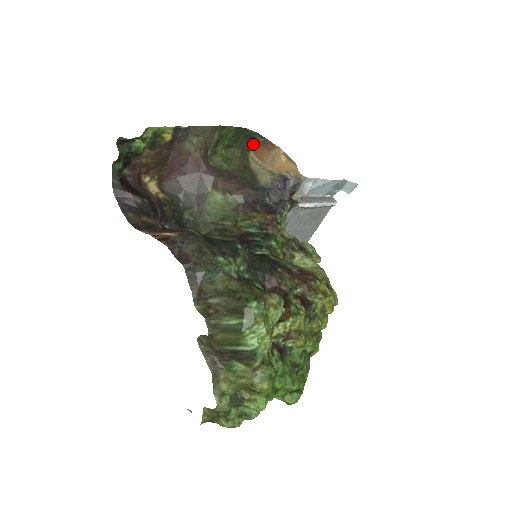
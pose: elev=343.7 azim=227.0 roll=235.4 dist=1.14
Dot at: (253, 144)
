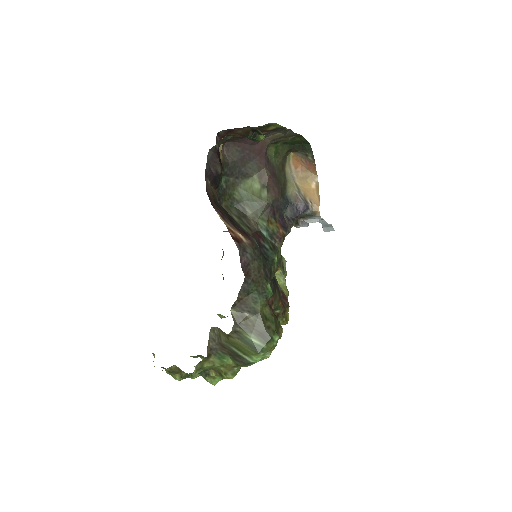
Dot at: (300, 152)
